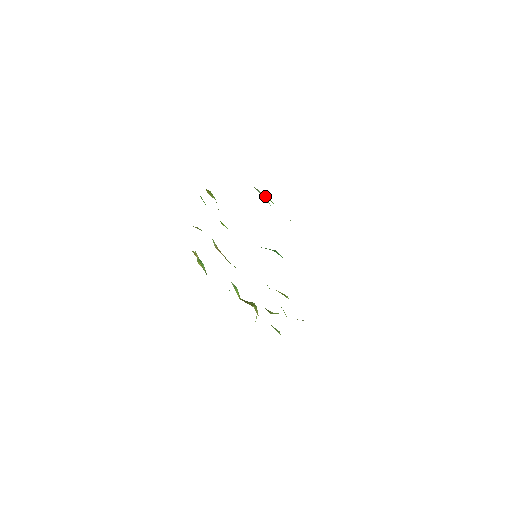
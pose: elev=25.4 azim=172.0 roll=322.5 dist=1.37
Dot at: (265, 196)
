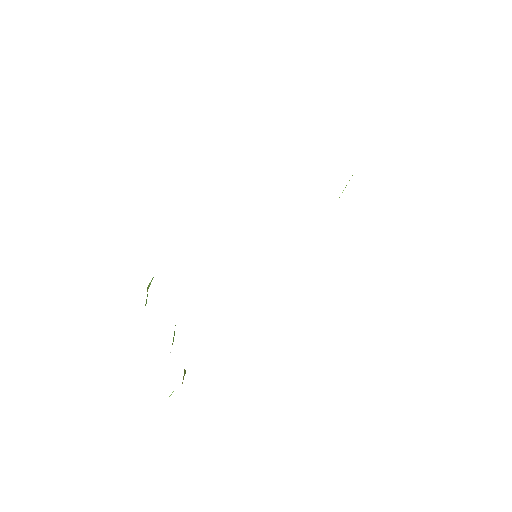
Dot at: occluded
